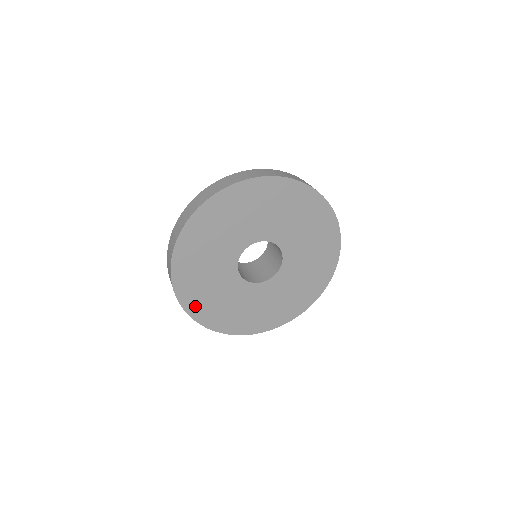
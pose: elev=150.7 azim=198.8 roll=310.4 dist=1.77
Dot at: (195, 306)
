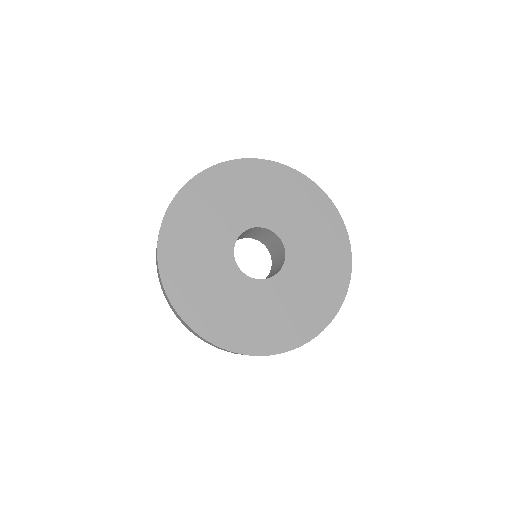
Dot at: (204, 322)
